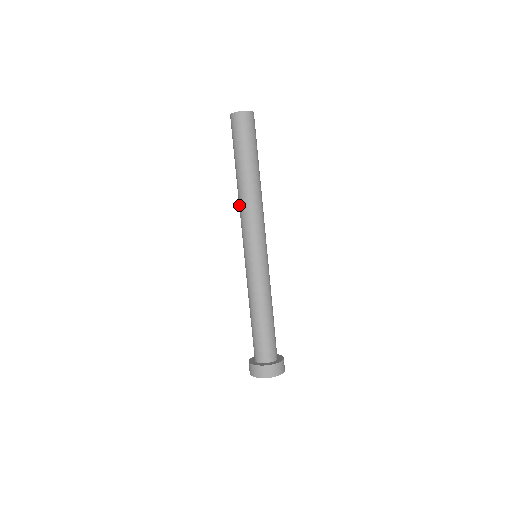
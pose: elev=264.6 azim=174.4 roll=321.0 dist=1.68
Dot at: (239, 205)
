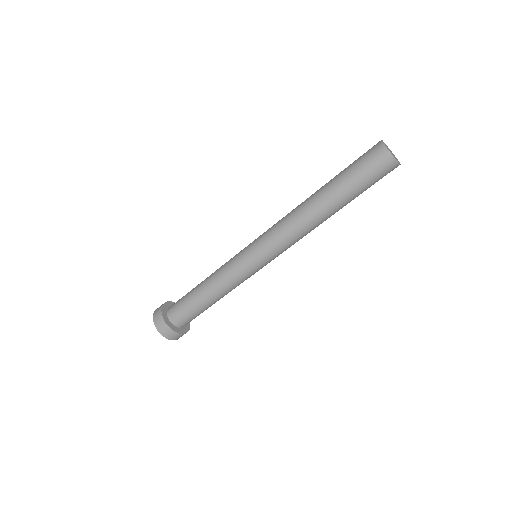
Dot at: (292, 212)
